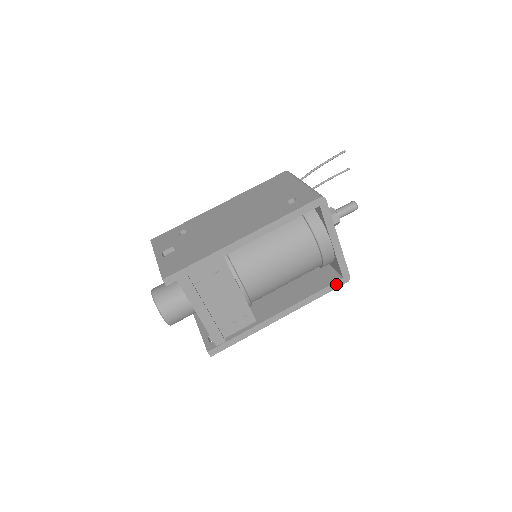
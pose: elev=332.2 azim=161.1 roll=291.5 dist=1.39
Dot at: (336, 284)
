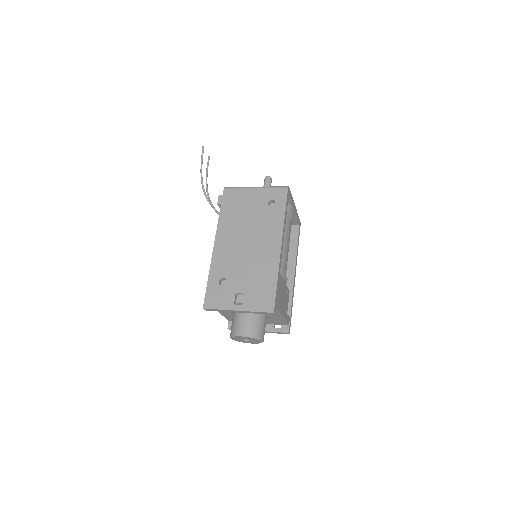
Dot at: (299, 232)
